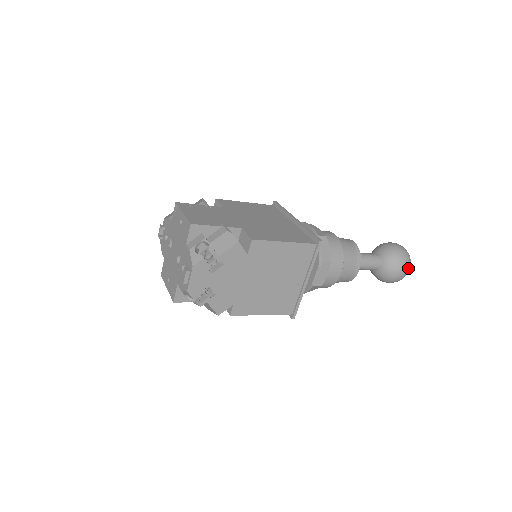
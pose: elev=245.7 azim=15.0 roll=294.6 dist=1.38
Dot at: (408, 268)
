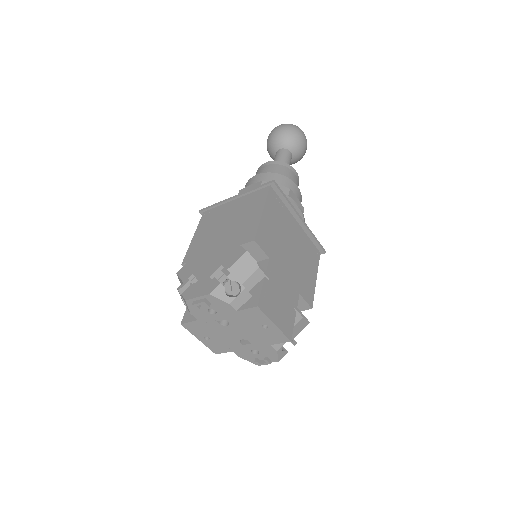
Dot at: occluded
